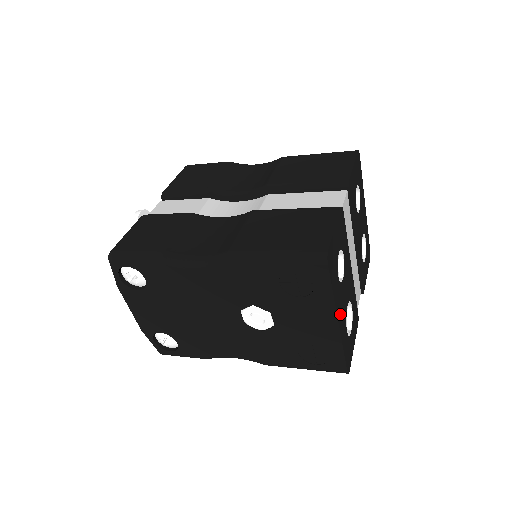
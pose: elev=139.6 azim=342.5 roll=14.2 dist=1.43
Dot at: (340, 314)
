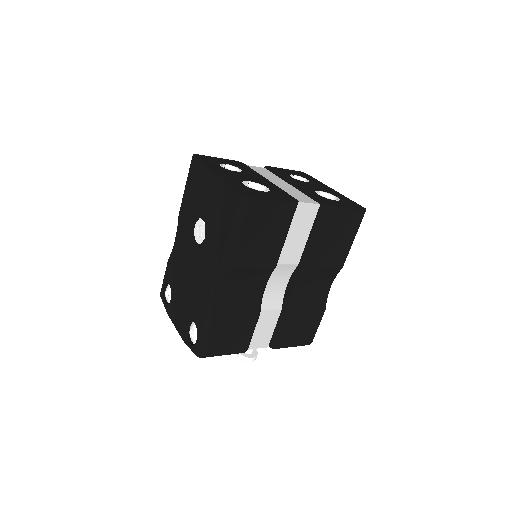
Dot at: (222, 174)
